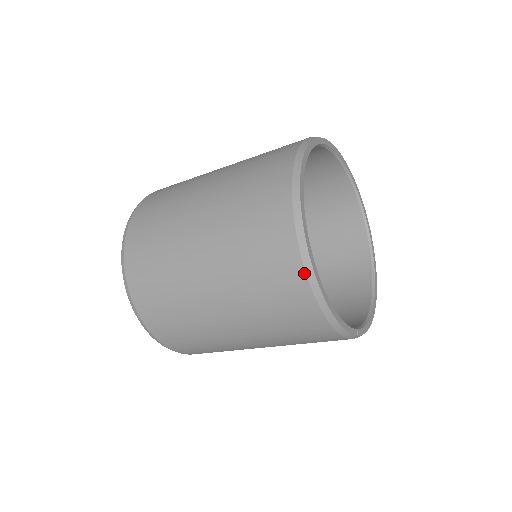
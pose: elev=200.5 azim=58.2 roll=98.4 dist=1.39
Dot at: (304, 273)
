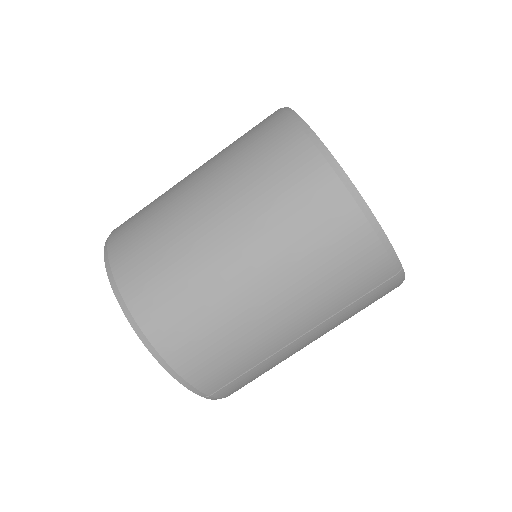
Dot at: (333, 173)
